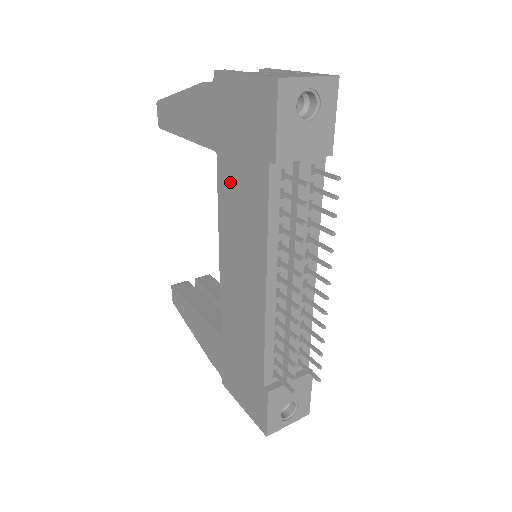
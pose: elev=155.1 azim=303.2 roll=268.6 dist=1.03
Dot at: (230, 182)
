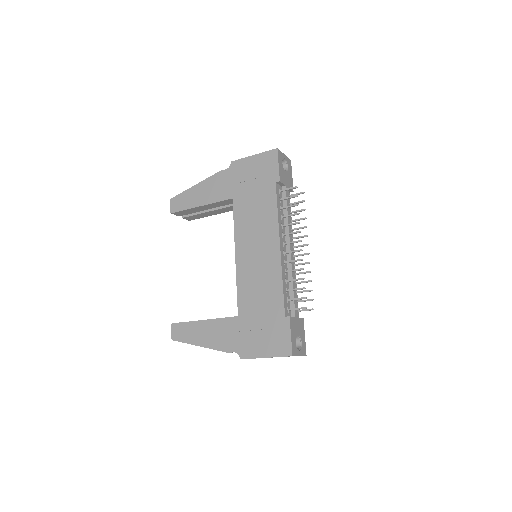
Dot at: (245, 207)
